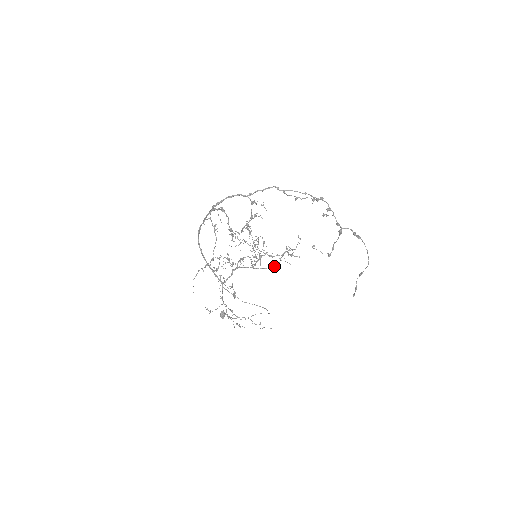
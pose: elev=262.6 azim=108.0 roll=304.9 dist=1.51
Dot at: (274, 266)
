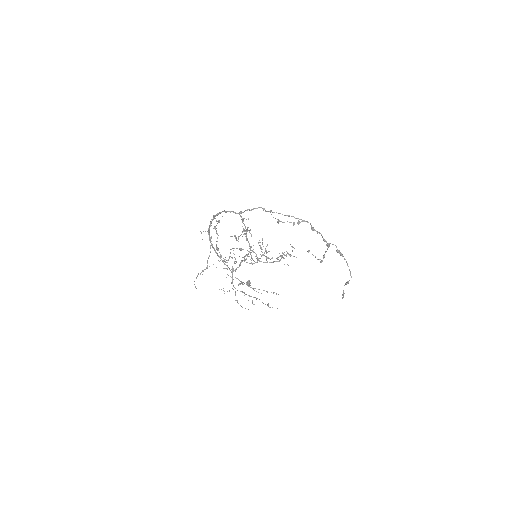
Dot at: (277, 261)
